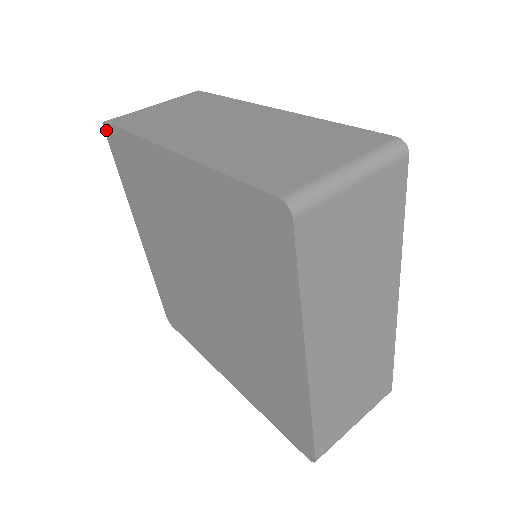
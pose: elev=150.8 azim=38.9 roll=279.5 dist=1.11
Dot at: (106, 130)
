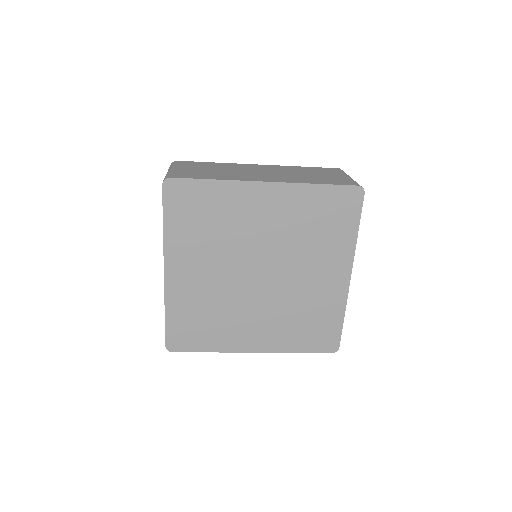
Dot at: (167, 184)
